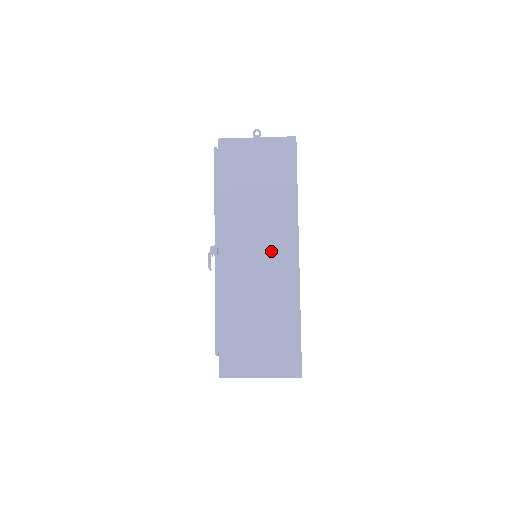
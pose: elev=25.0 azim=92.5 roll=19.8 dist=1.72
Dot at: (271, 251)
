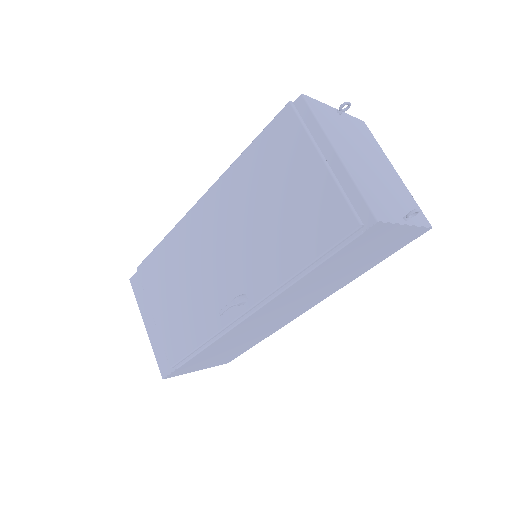
Dot at: (295, 309)
